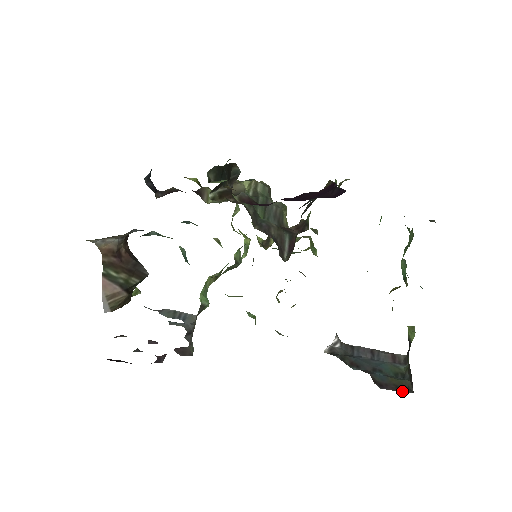
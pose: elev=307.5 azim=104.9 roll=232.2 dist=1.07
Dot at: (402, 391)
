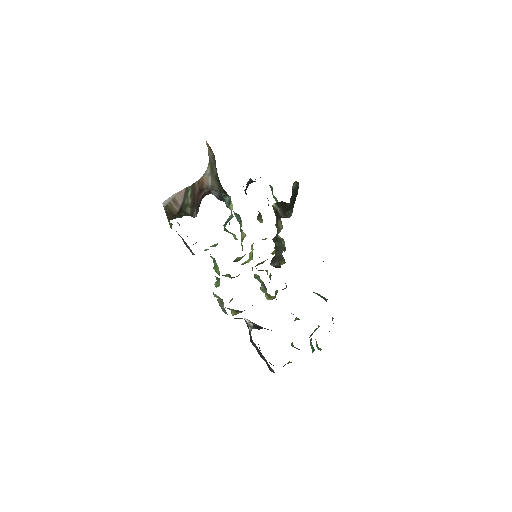
Dot at: occluded
